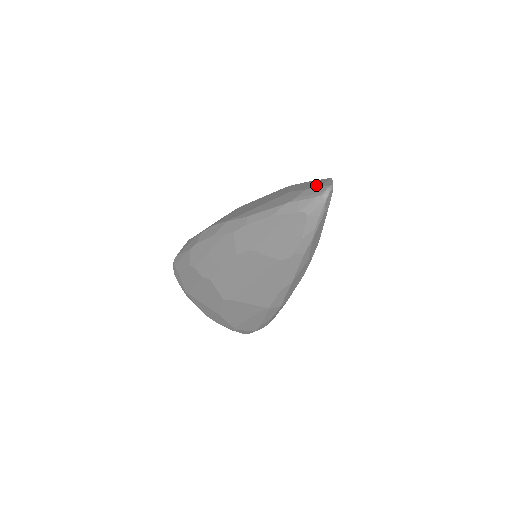
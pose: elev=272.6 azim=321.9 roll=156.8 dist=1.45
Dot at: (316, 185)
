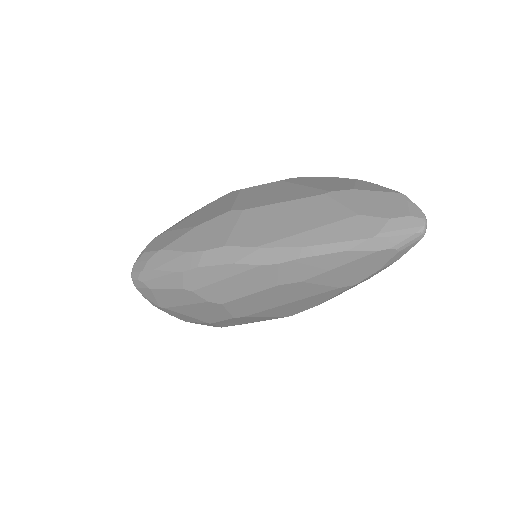
Dot at: (399, 211)
